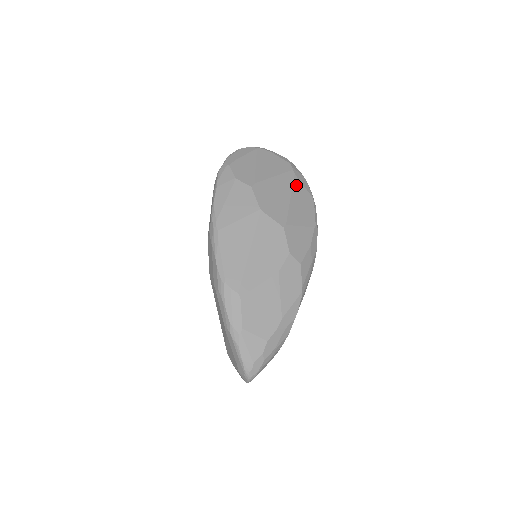
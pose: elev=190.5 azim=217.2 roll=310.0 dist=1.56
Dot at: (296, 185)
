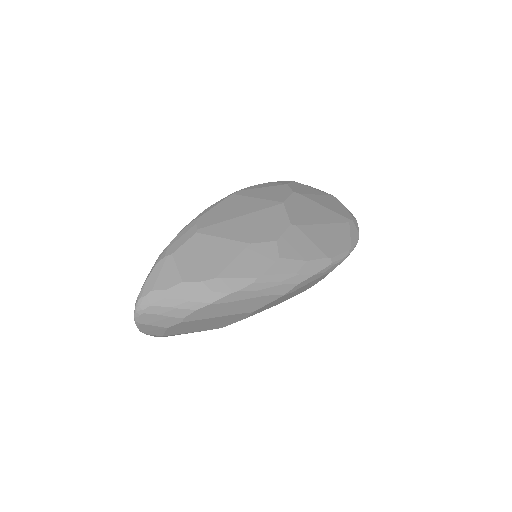
Dot at: (342, 226)
